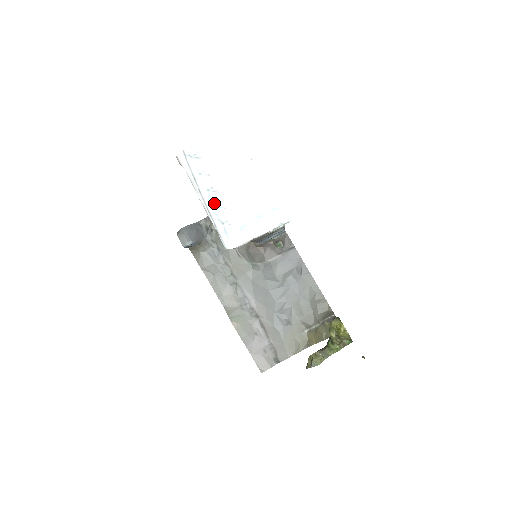
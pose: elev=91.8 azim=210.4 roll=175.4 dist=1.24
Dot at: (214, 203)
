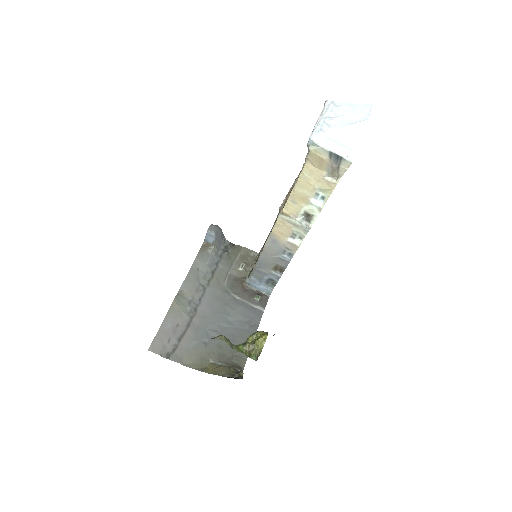
Dot at: (326, 121)
